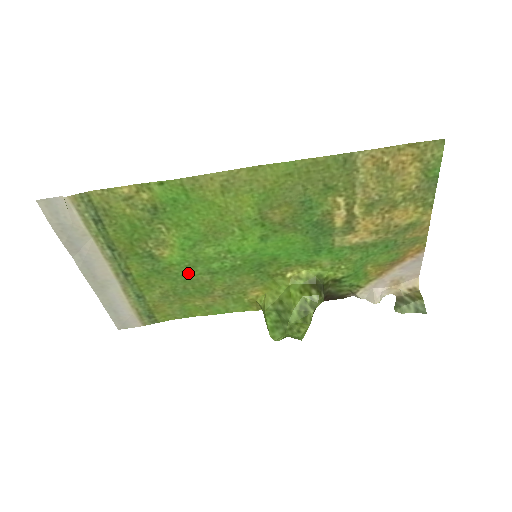
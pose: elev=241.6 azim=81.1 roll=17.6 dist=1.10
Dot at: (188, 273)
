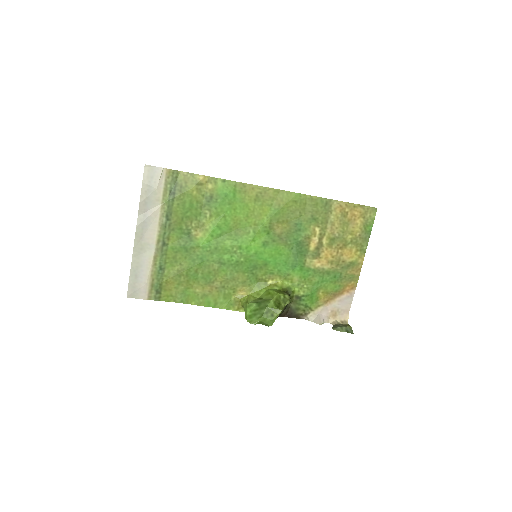
Dot at: (205, 258)
